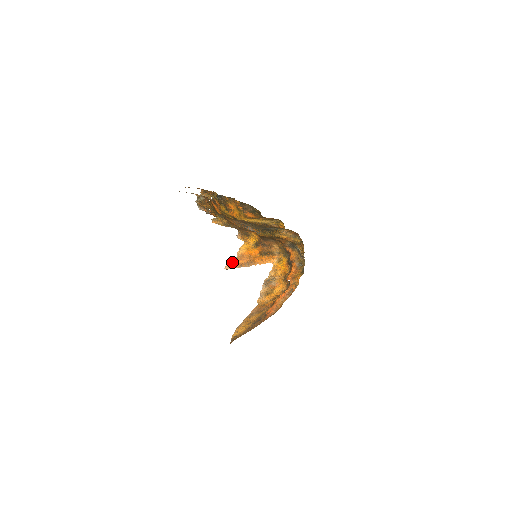
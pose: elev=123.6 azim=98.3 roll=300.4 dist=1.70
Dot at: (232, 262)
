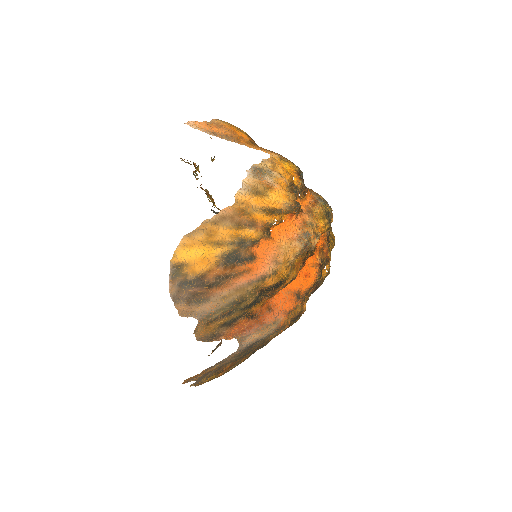
Dot at: (201, 123)
